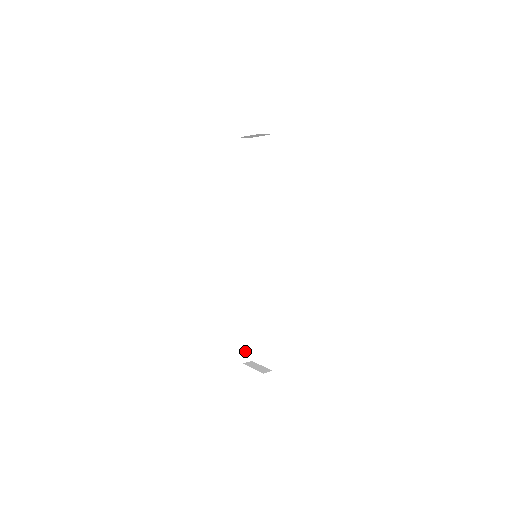
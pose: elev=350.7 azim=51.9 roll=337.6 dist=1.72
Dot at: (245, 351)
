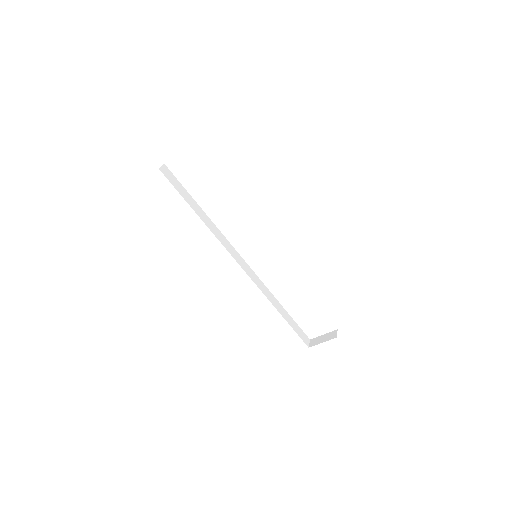
Dot at: (302, 337)
